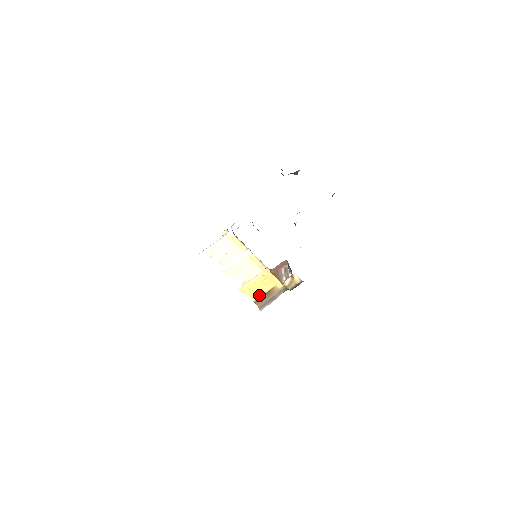
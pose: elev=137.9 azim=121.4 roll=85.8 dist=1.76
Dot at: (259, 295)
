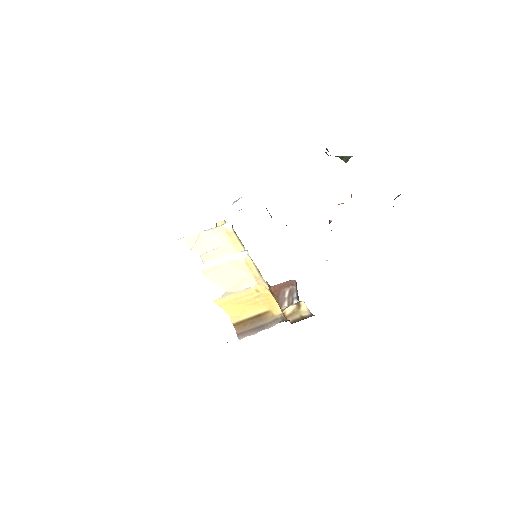
Dot at: (243, 316)
